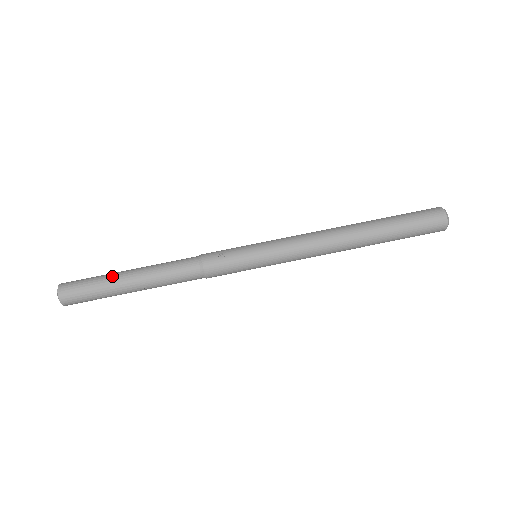
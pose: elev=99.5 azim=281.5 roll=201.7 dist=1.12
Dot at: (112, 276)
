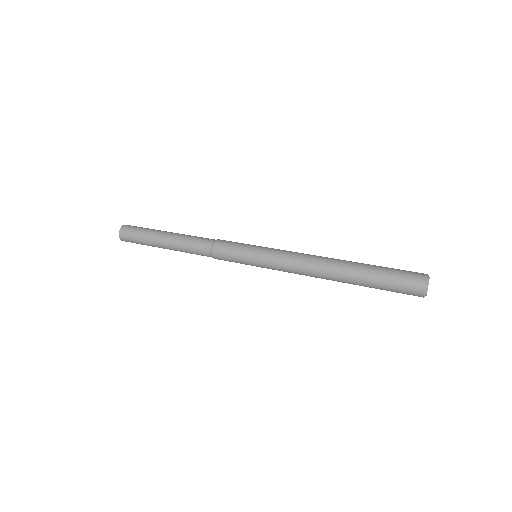
Dot at: occluded
